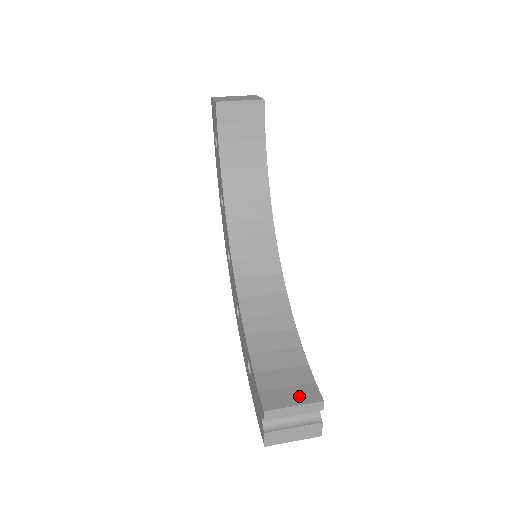
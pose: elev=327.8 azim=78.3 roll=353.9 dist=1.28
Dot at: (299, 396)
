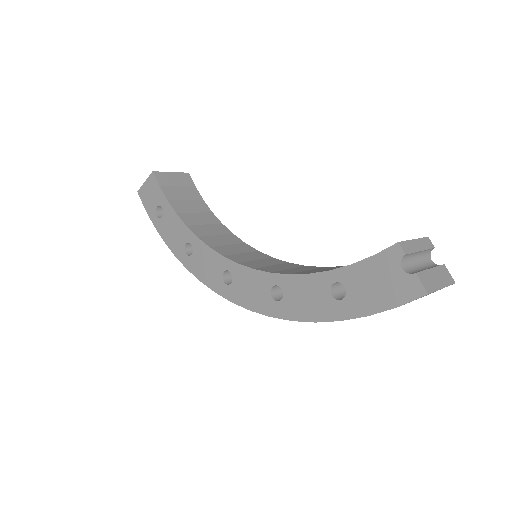
Dot at: occluded
